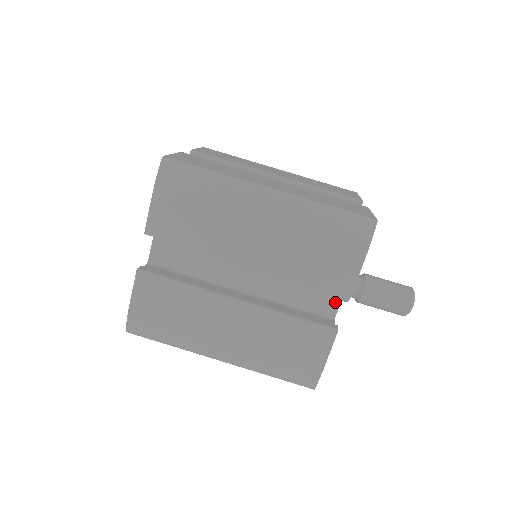
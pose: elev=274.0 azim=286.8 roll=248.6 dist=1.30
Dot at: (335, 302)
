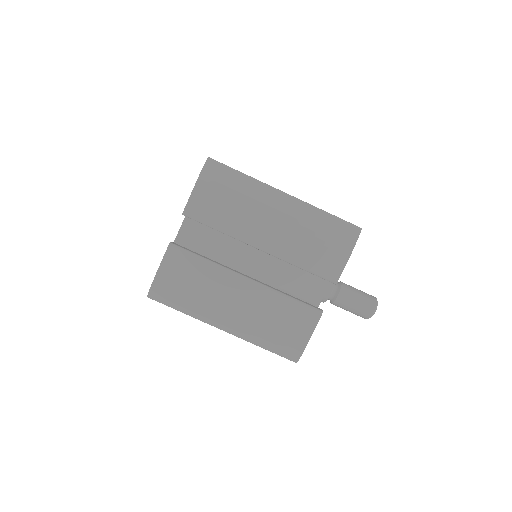
Dot at: (320, 294)
